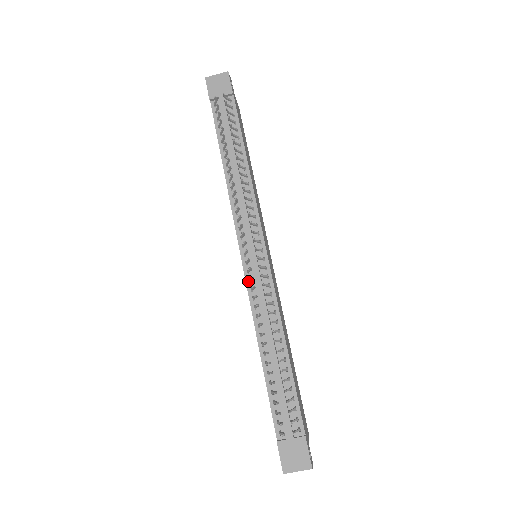
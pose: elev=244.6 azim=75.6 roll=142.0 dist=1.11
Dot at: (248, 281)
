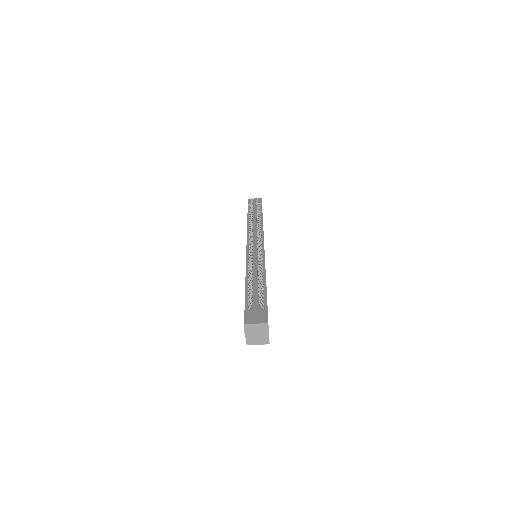
Dot at: (248, 254)
